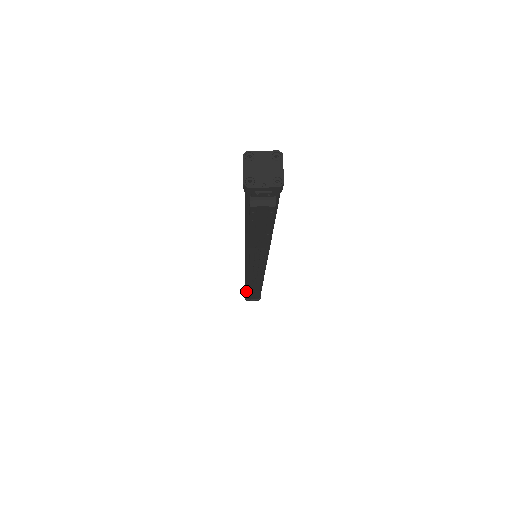
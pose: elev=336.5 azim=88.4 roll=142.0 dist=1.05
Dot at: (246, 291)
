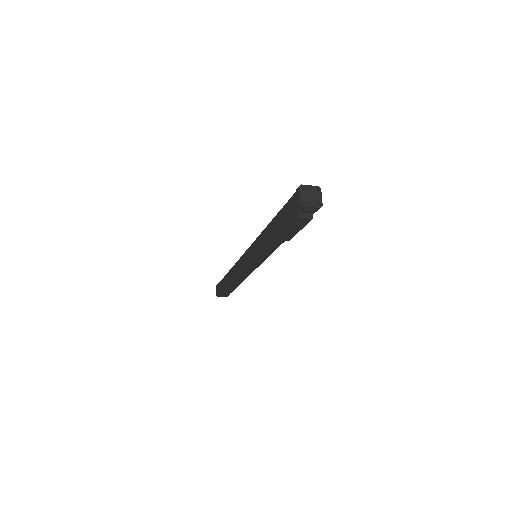
Dot at: (225, 287)
